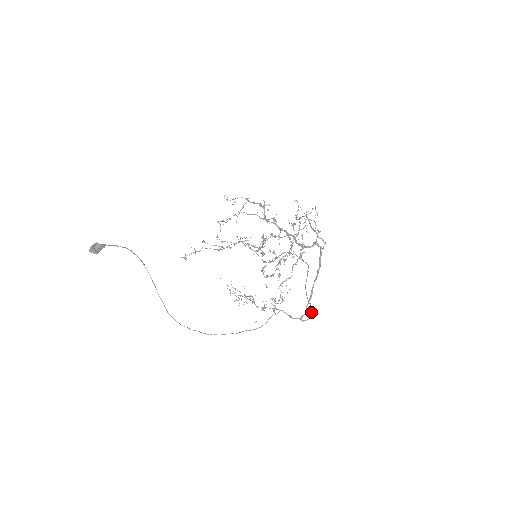
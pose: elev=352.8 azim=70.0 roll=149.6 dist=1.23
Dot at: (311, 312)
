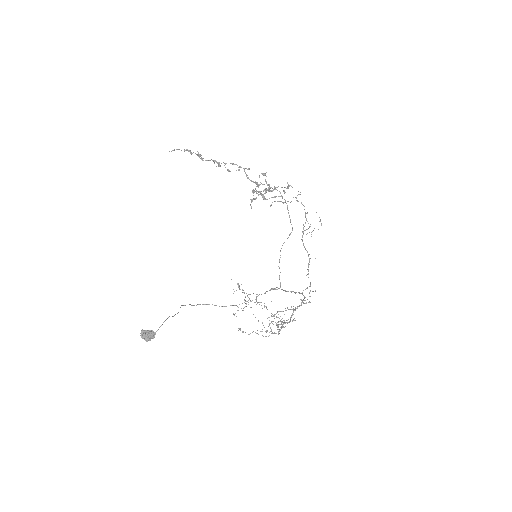
Dot at: occluded
